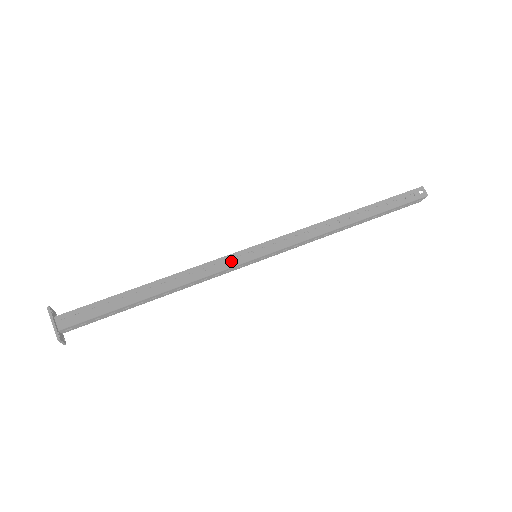
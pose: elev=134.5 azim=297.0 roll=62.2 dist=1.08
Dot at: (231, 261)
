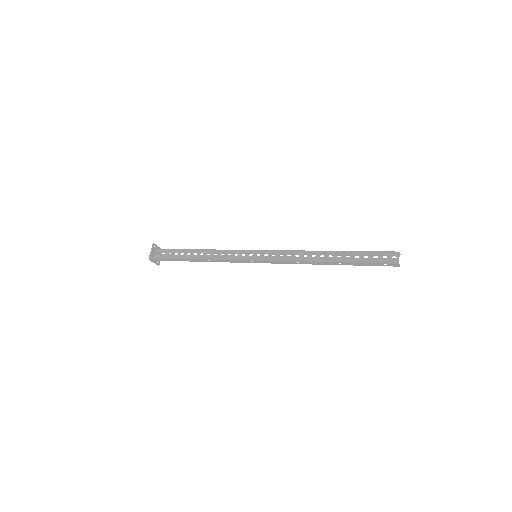
Dot at: (241, 251)
